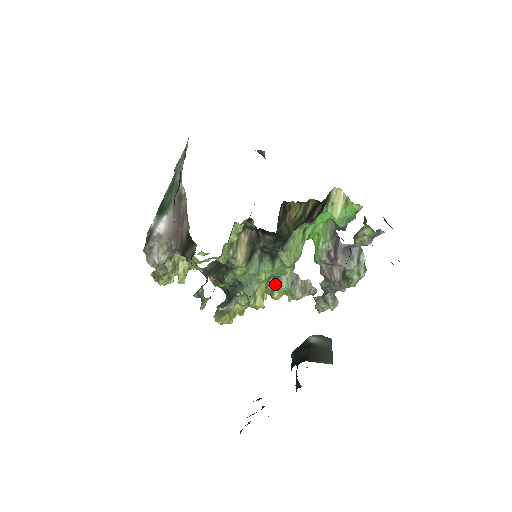
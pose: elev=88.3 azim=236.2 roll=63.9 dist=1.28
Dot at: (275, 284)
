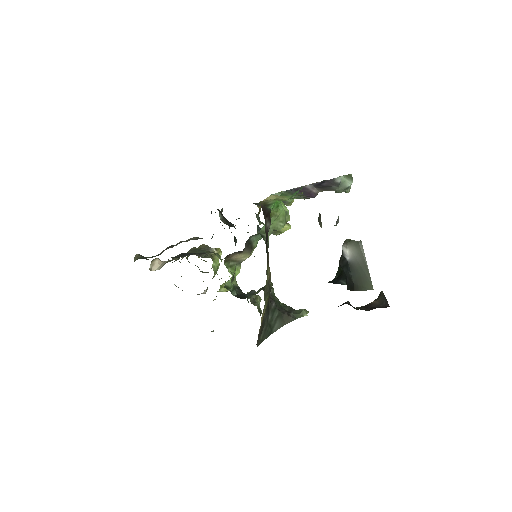
Dot at: occluded
